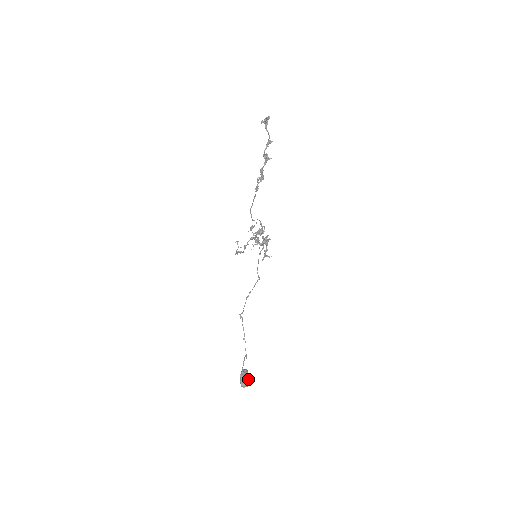
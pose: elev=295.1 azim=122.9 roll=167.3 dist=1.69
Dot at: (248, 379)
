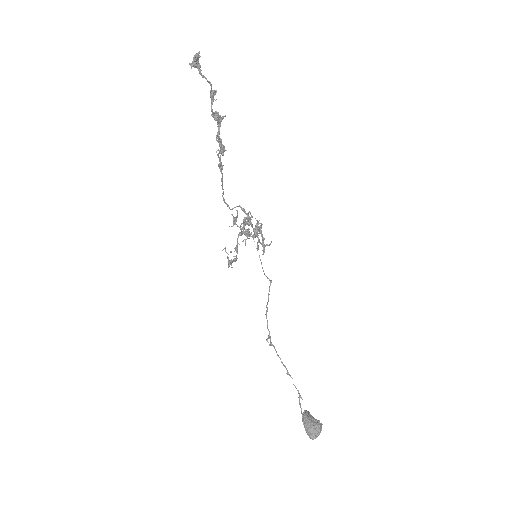
Dot at: (316, 426)
